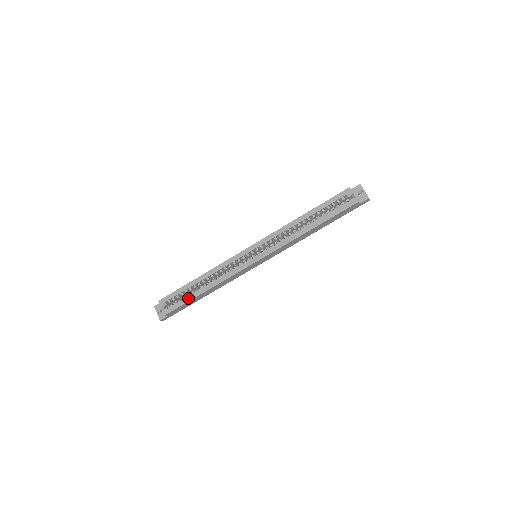
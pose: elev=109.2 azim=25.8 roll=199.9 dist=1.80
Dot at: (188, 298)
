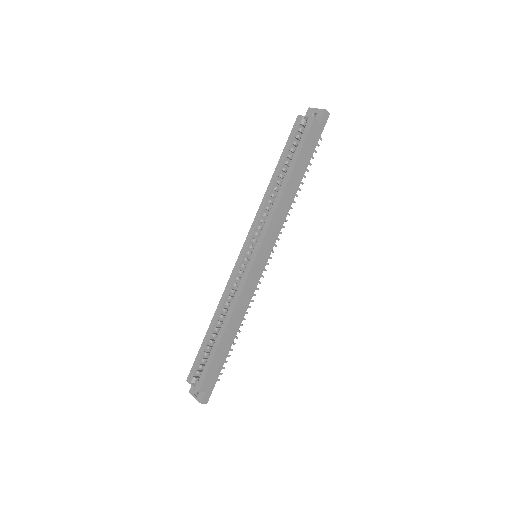
Dot at: (212, 352)
